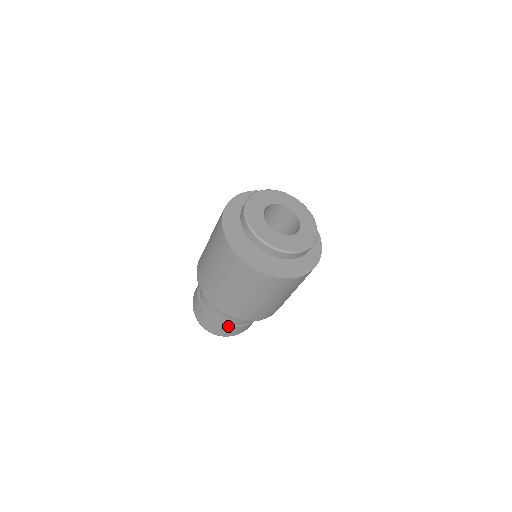
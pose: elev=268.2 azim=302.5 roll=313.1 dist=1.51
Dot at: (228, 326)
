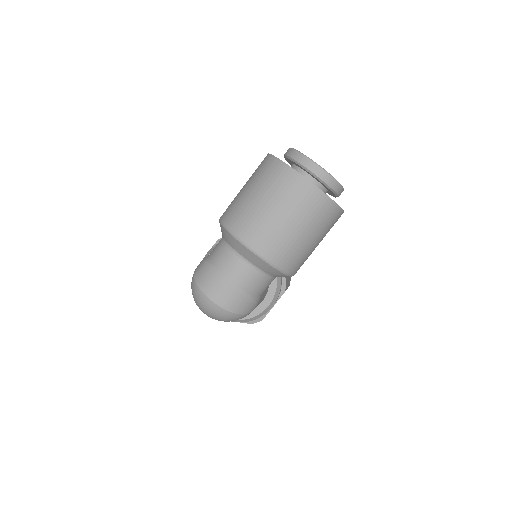
Dot at: (238, 289)
